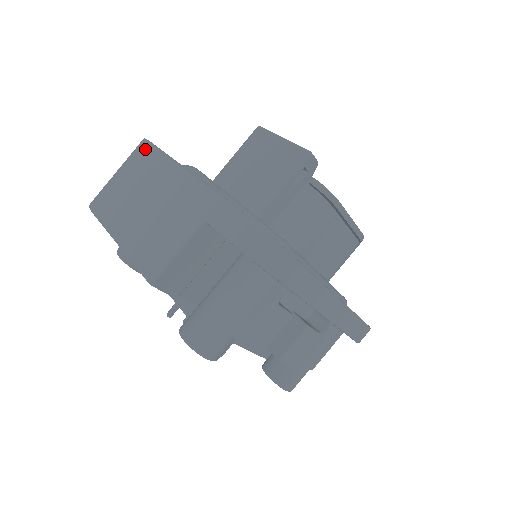
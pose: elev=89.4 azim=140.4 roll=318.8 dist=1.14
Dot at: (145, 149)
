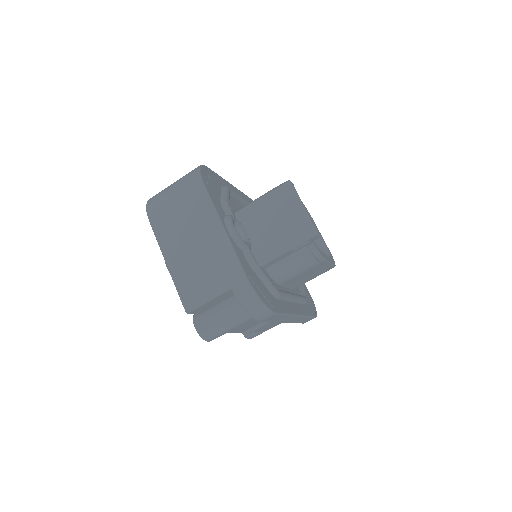
Dot at: (199, 191)
